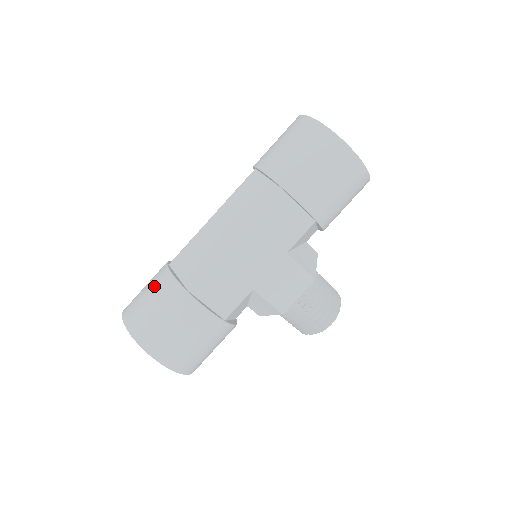
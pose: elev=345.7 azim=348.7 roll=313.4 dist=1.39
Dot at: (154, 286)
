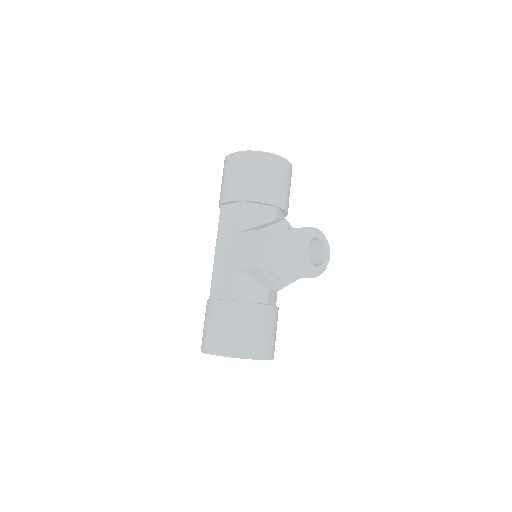
Dot at: occluded
